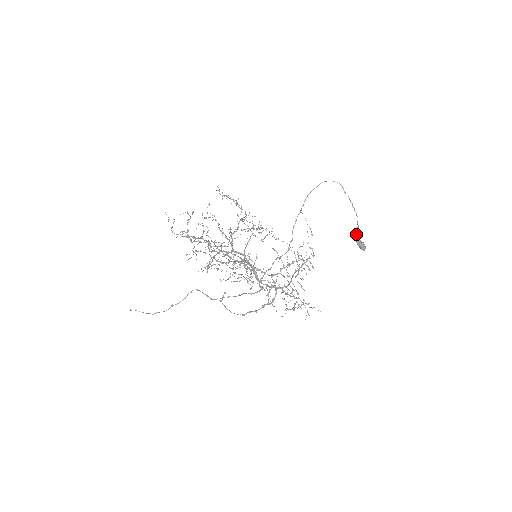
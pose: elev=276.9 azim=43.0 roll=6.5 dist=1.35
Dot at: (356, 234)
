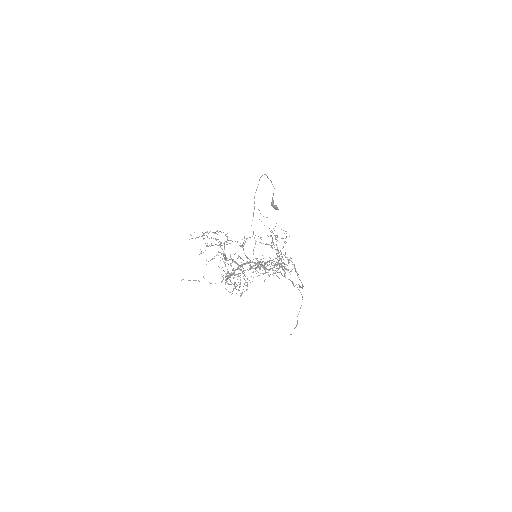
Dot at: (273, 202)
